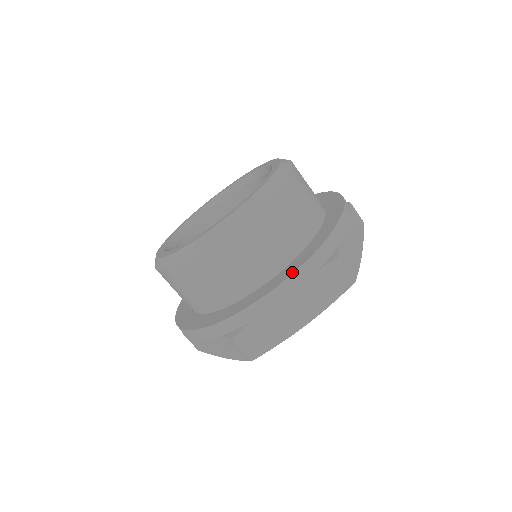
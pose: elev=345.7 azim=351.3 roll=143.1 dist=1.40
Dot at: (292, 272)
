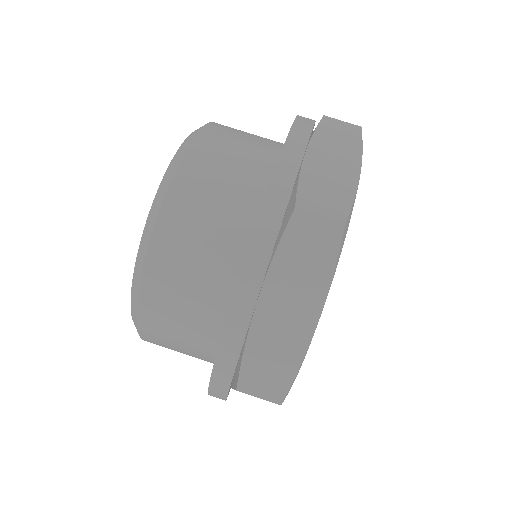
Dot at: occluded
